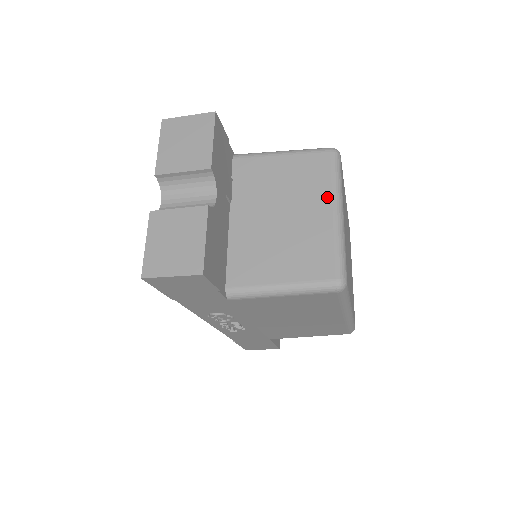
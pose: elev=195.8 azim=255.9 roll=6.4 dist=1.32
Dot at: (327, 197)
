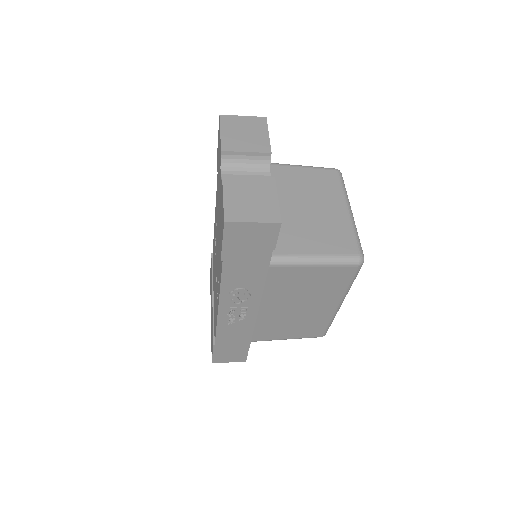
Dot at: (340, 199)
